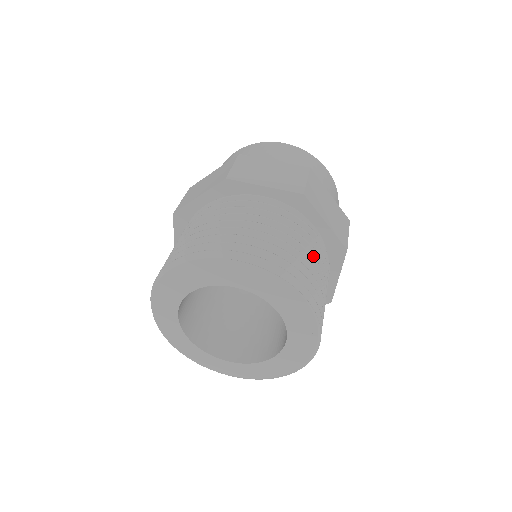
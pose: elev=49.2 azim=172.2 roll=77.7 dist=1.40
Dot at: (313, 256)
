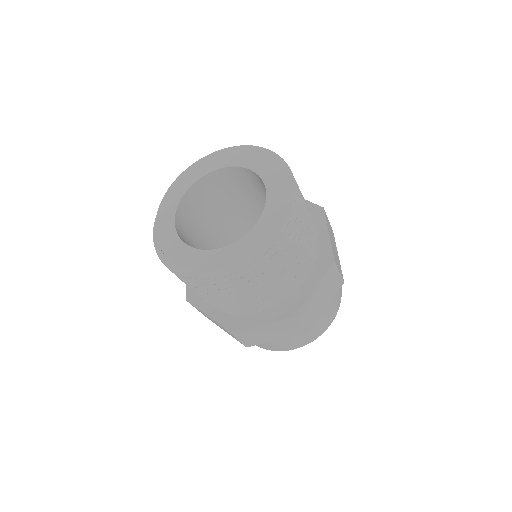
Dot at: occluded
